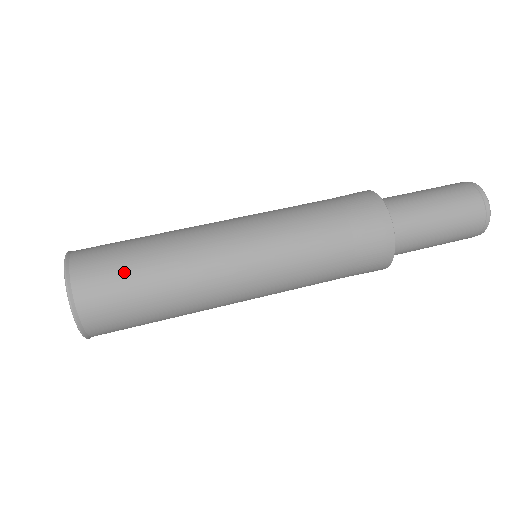
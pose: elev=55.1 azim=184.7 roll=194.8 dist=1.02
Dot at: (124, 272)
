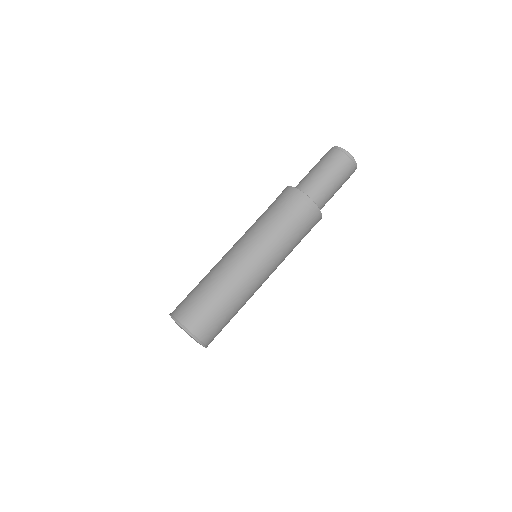
Dot at: (223, 323)
